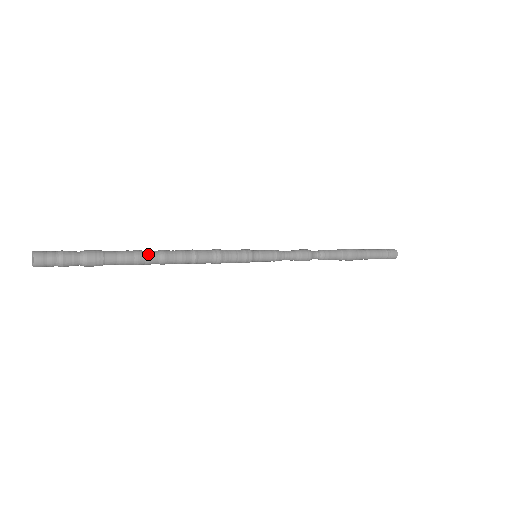
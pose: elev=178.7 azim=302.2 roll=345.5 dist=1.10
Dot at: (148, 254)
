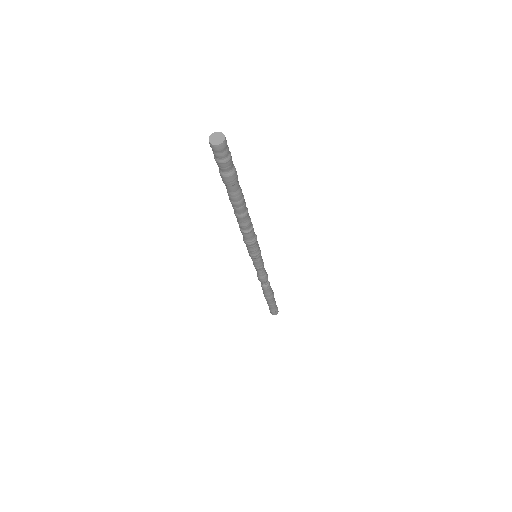
Dot at: occluded
